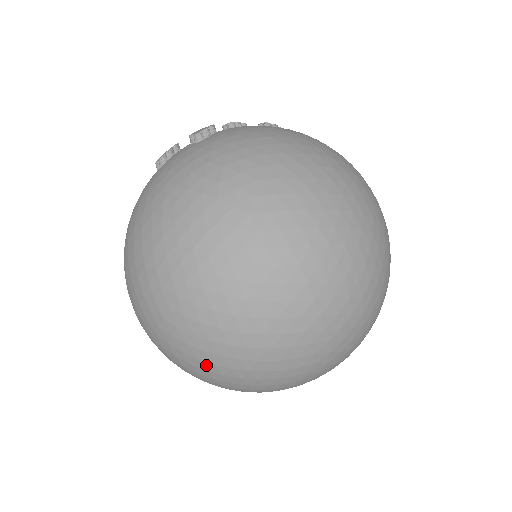
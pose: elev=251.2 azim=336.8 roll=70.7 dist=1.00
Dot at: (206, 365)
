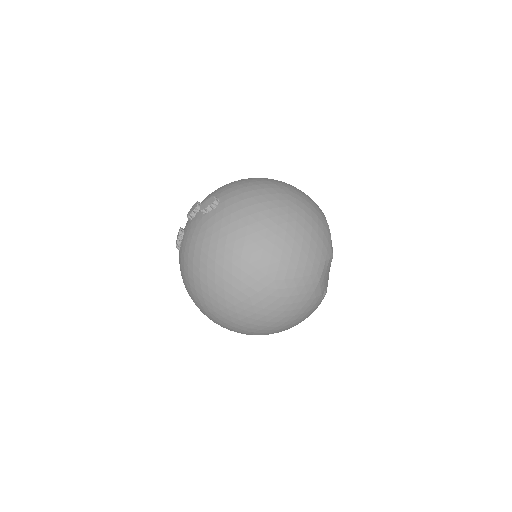
Dot at: occluded
